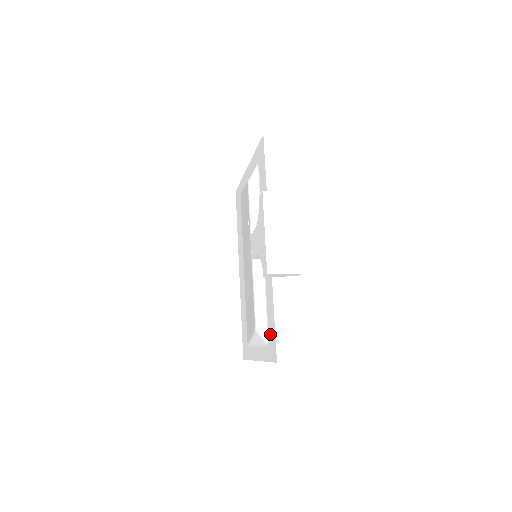
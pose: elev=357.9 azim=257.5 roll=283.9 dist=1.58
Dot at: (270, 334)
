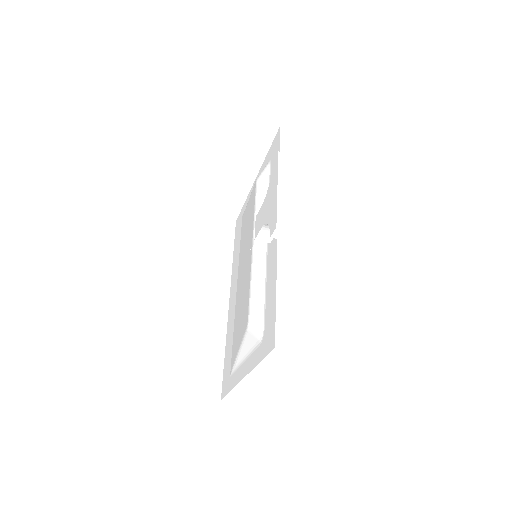
Dot at: (267, 322)
